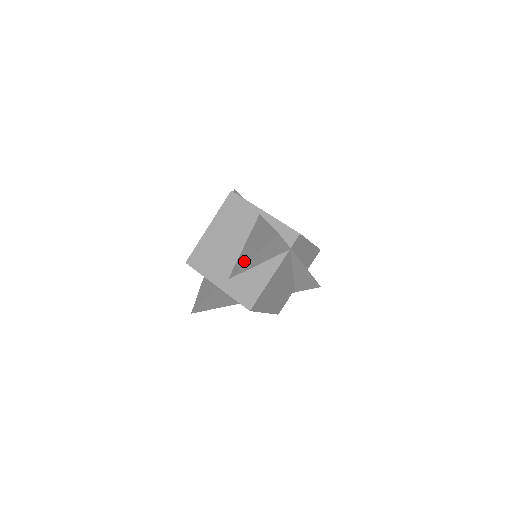
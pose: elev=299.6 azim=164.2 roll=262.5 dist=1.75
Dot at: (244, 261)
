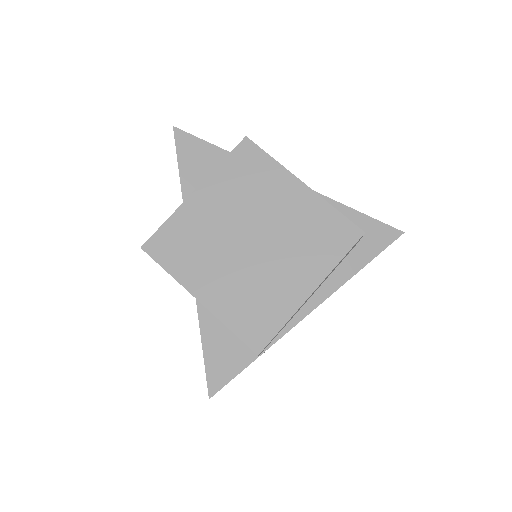
Dot at: occluded
